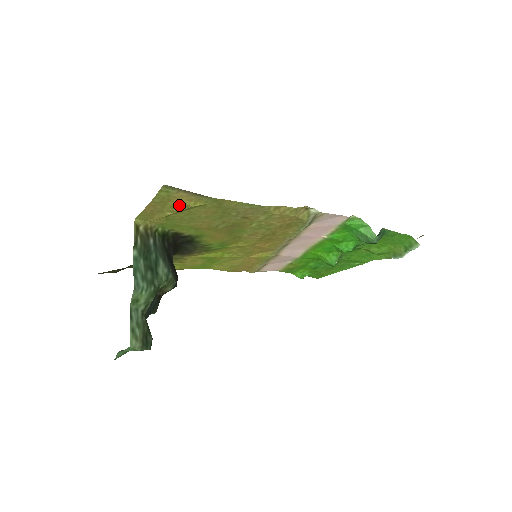
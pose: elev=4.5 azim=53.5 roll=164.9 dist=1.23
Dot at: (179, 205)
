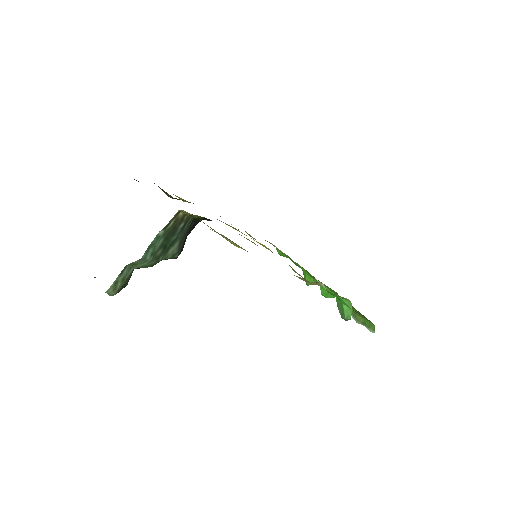
Dot at: (224, 237)
